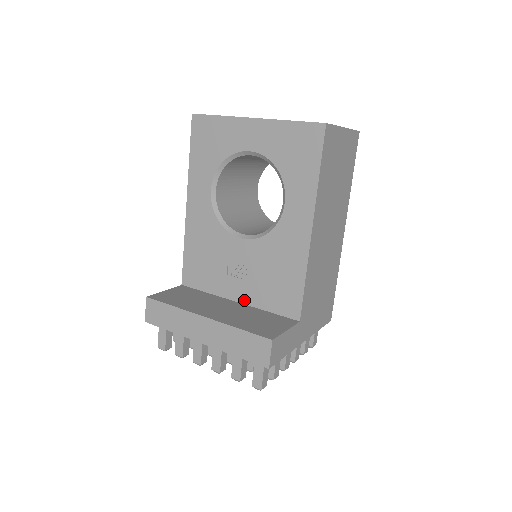
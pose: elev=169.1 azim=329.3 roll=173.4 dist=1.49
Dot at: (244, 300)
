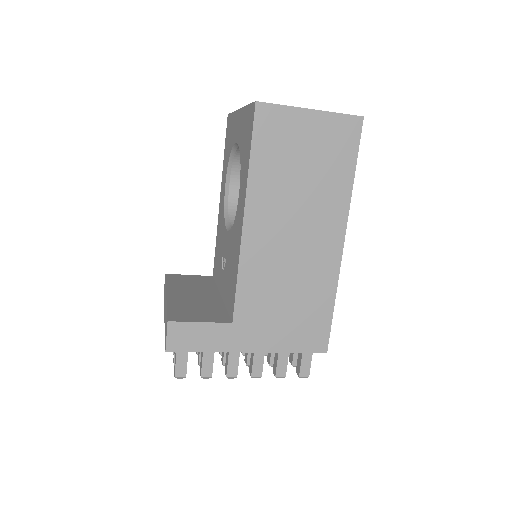
Dot at: (223, 295)
